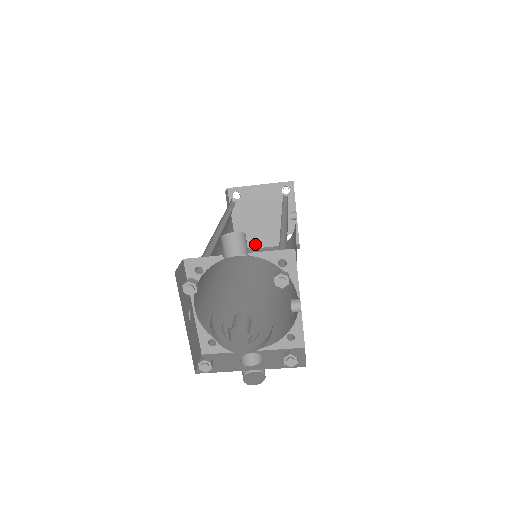
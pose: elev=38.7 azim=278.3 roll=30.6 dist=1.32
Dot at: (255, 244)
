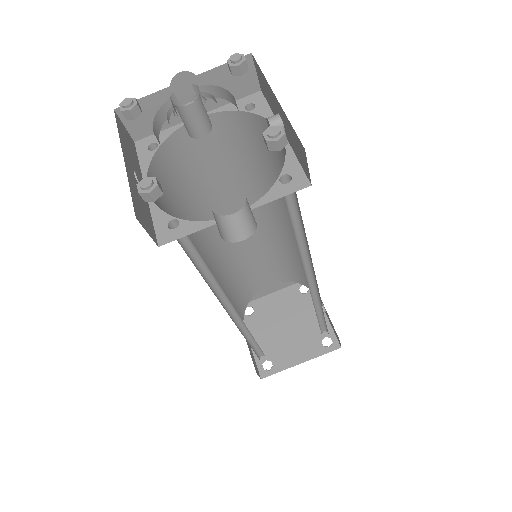
Dot at: (284, 364)
